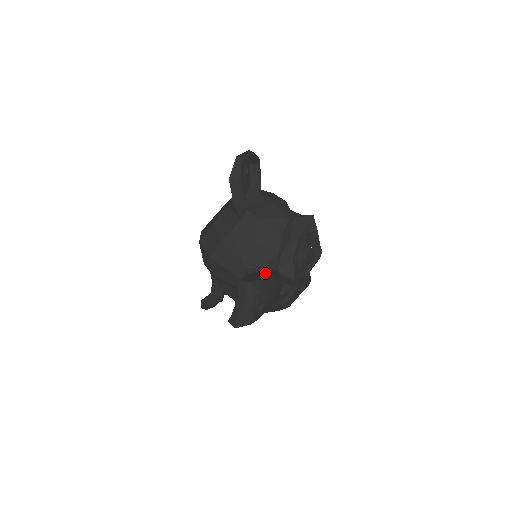
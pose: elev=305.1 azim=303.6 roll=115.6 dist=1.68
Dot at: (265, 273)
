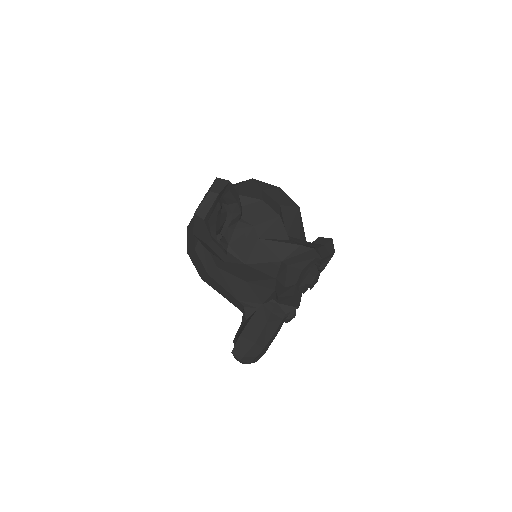
Dot at: (260, 327)
